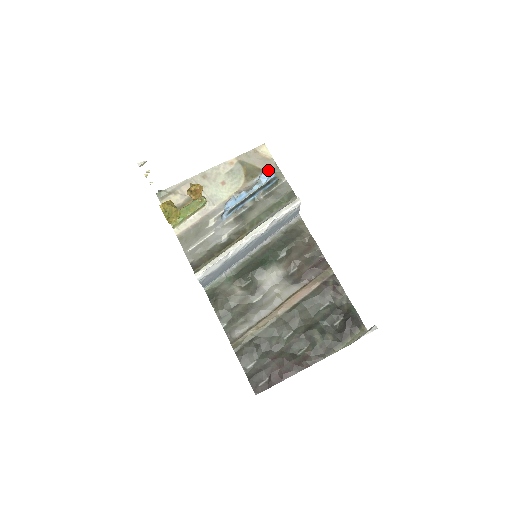
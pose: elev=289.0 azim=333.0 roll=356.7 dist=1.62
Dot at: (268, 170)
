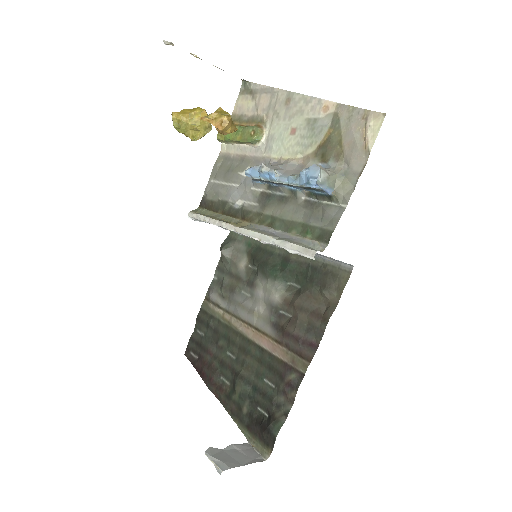
Dot at: (317, 171)
